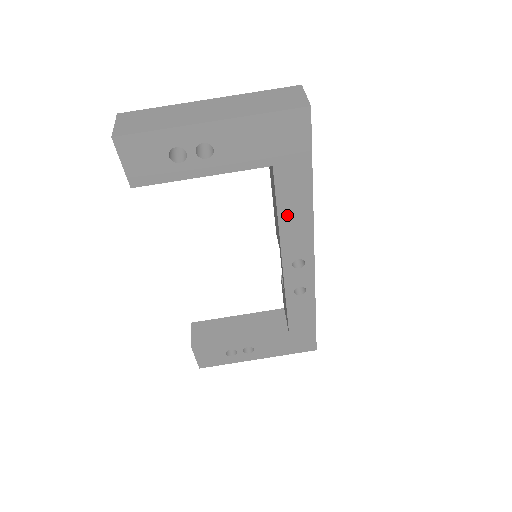
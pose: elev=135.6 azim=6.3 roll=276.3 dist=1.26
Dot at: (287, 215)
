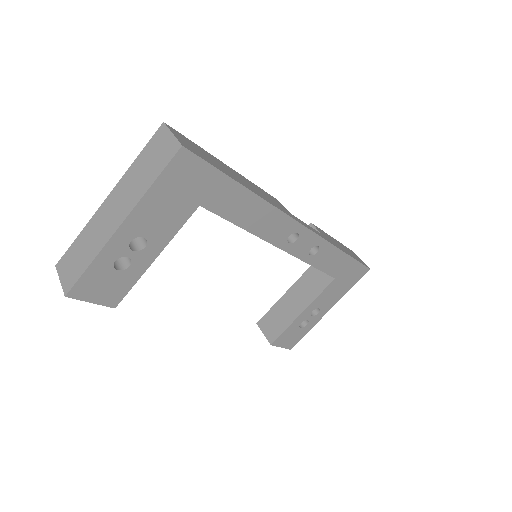
Dot at: (248, 221)
